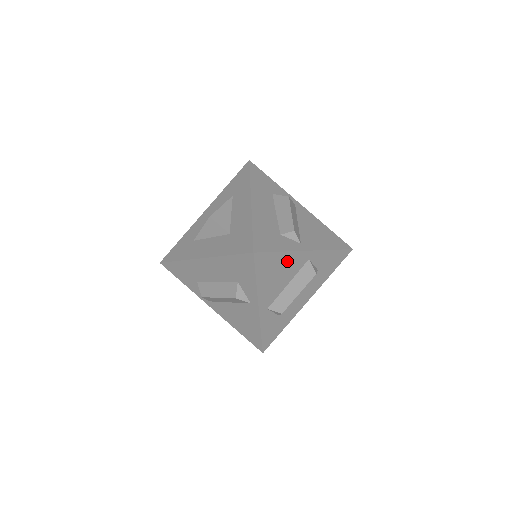
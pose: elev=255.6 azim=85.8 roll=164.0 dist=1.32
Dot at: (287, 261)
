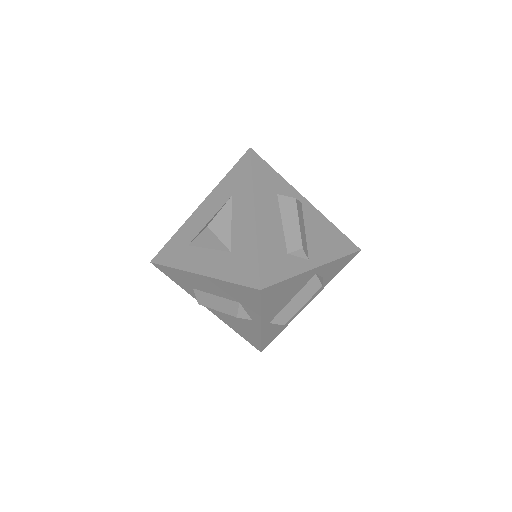
Dot at: (294, 283)
